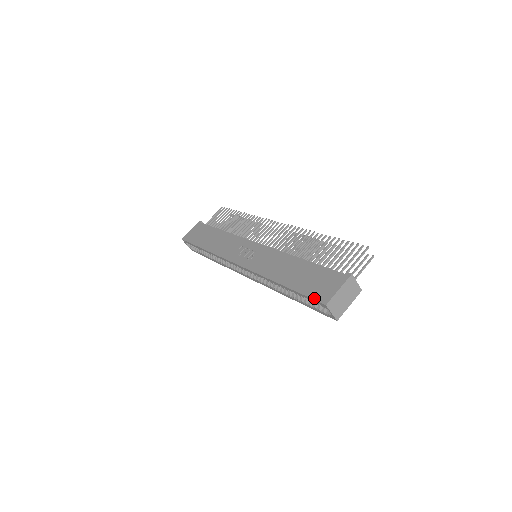
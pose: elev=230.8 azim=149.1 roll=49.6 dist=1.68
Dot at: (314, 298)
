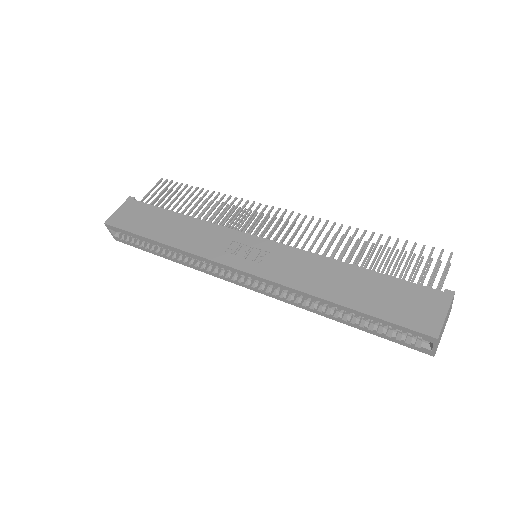
Dot at: (411, 327)
